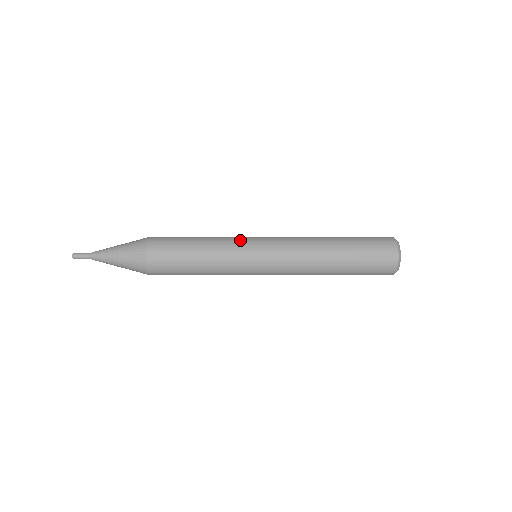
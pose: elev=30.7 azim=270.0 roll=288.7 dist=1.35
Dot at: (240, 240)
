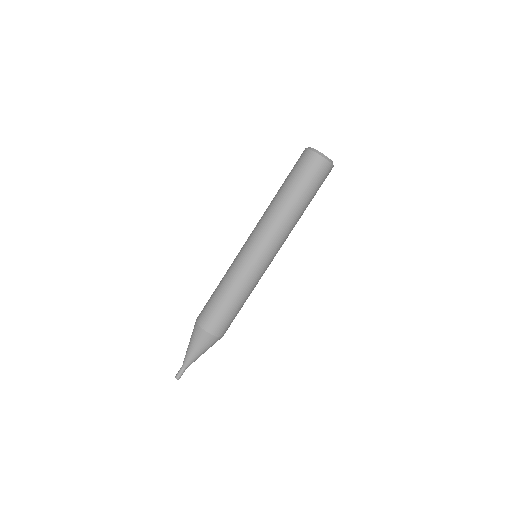
Dot at: occluded
